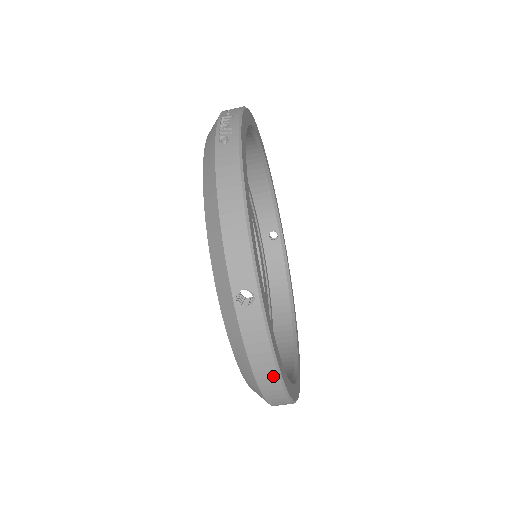
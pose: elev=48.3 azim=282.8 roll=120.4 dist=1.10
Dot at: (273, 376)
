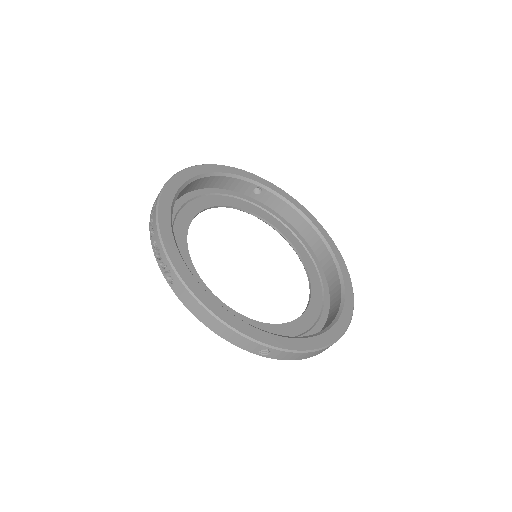
Dot at: (318, 352)
